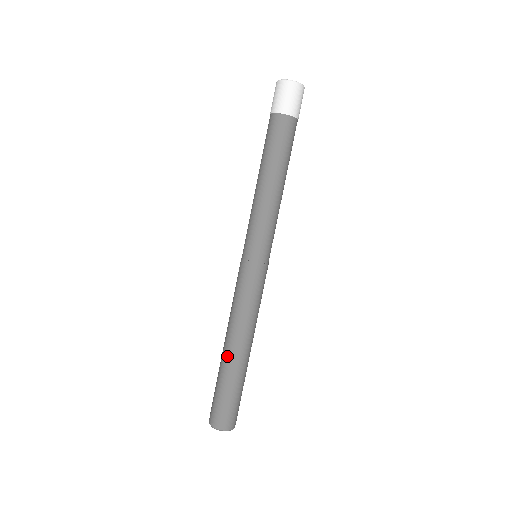
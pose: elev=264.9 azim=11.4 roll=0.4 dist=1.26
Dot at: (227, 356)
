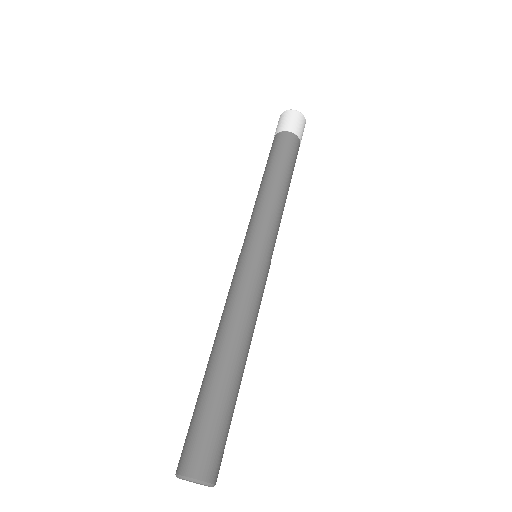
Dot at: (221, 365)
